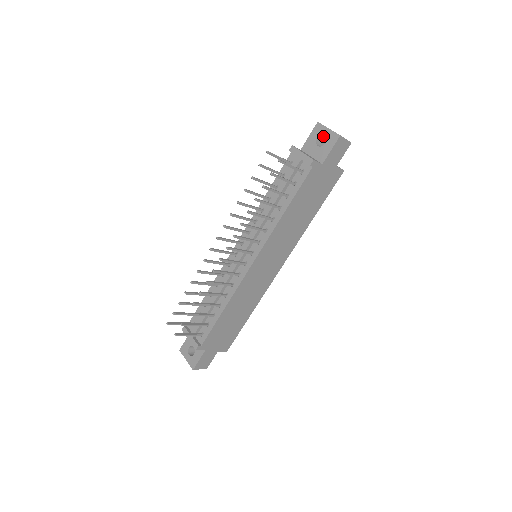
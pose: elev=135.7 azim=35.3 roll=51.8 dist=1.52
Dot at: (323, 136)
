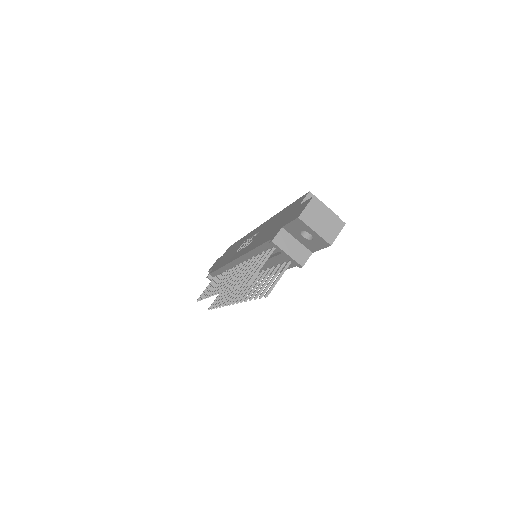
Dot at: occluded
